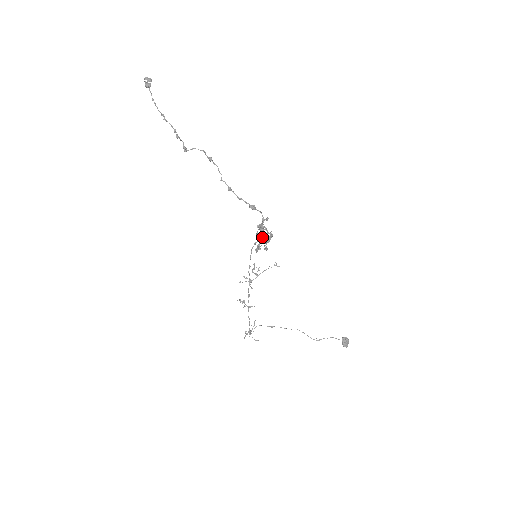
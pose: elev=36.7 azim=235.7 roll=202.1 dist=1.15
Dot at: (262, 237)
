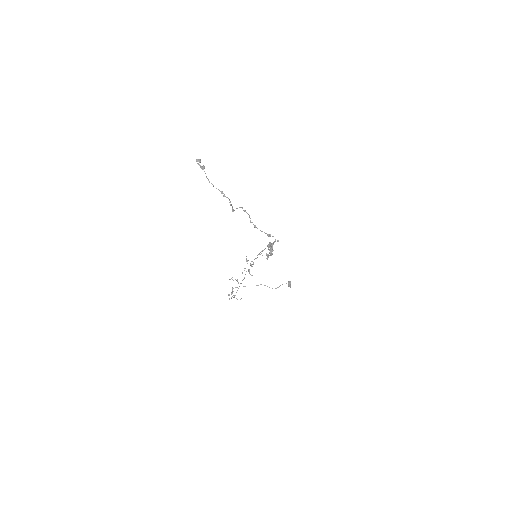
Dot at: (271, 250)
